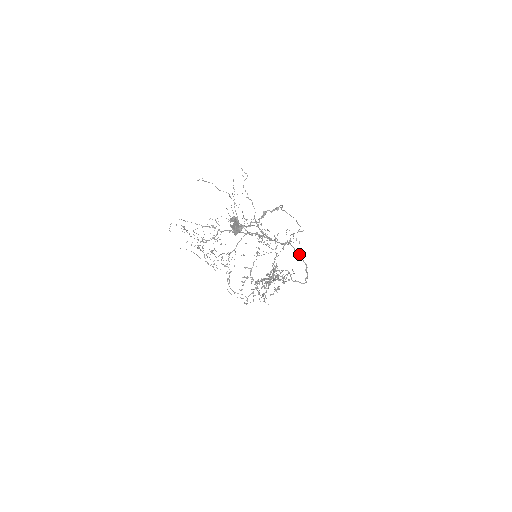
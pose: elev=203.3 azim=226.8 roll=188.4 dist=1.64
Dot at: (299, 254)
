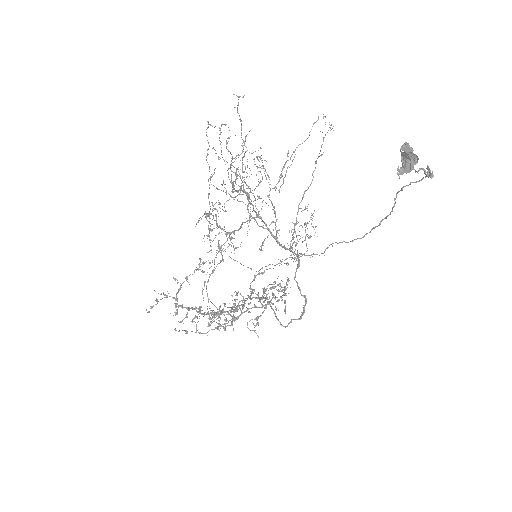
Dot at: occluded
